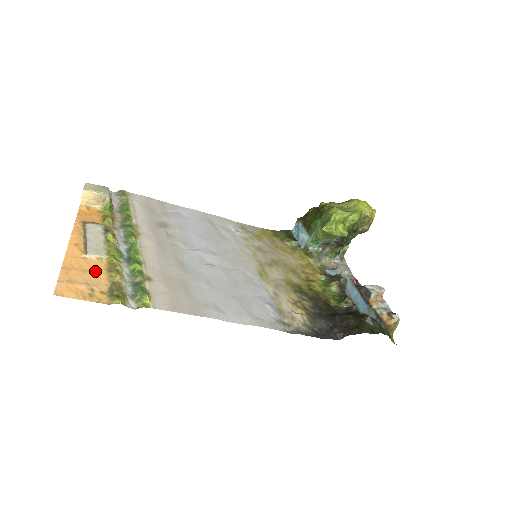
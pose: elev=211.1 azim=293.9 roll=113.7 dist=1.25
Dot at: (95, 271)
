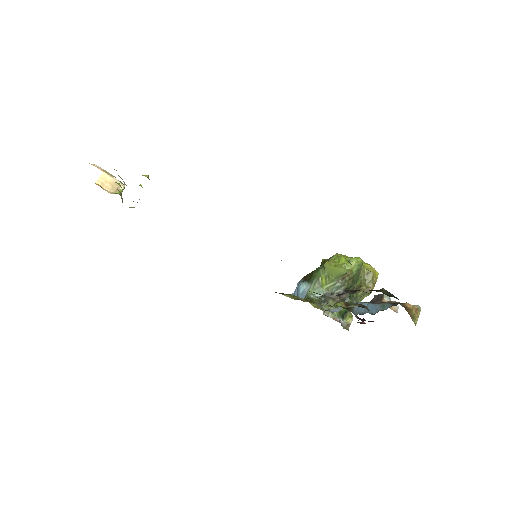
Dot at: occluded
